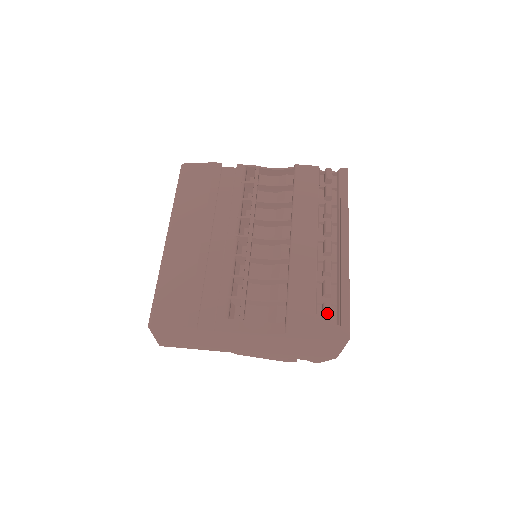
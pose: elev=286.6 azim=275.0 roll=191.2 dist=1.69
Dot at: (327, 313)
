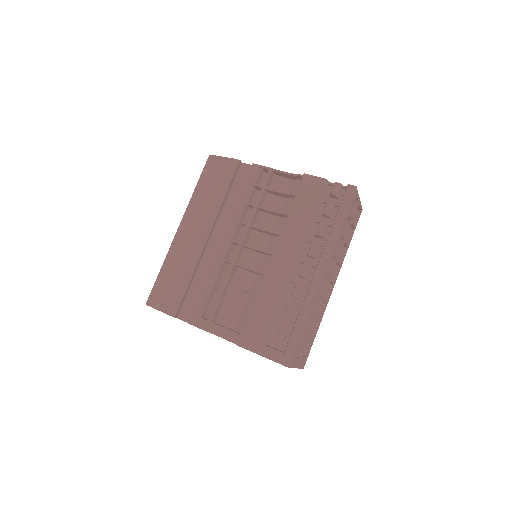
Dot at: (278, 337)
